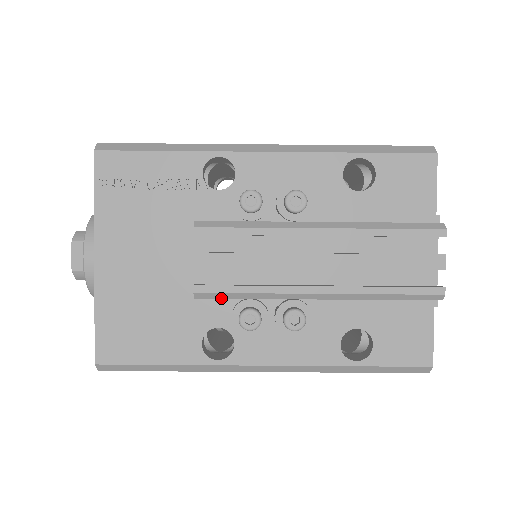
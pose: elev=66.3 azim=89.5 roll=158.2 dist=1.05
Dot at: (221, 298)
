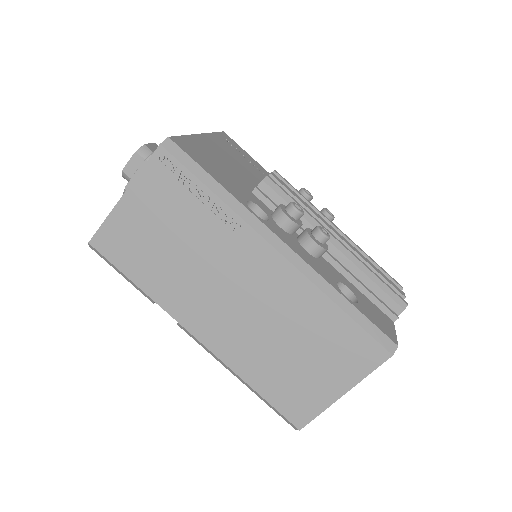
Dot at: (278, 194)
